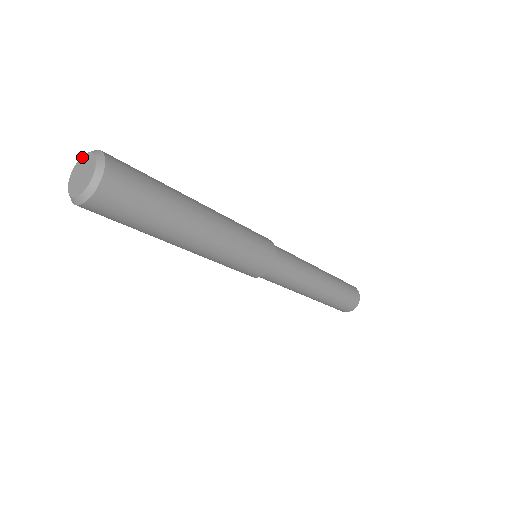
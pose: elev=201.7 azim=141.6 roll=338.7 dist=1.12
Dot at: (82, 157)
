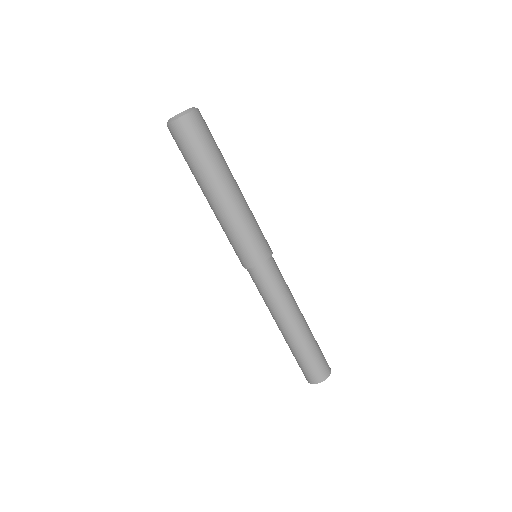
Dot at: occluded
